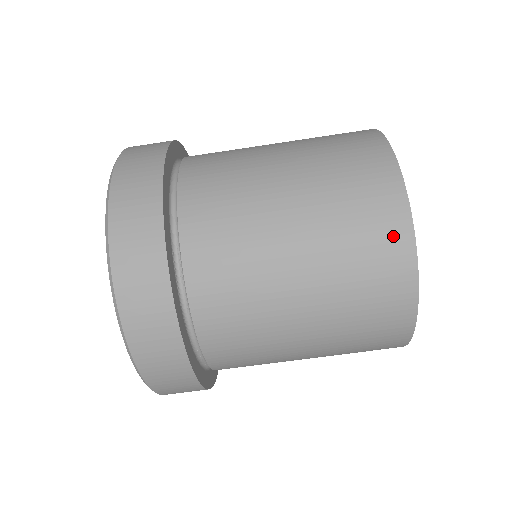
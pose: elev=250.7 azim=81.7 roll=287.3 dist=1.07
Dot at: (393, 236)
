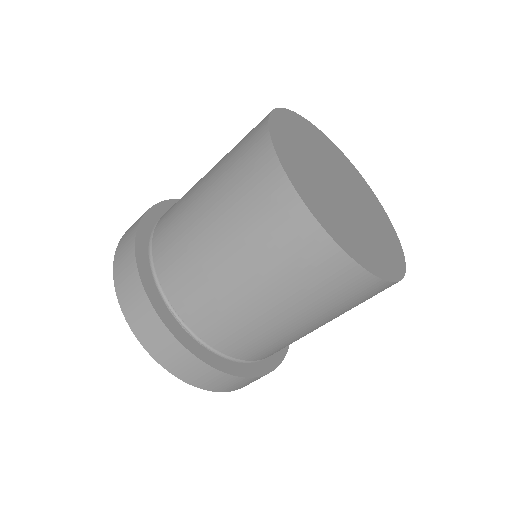
Dot at: (295, 223)
